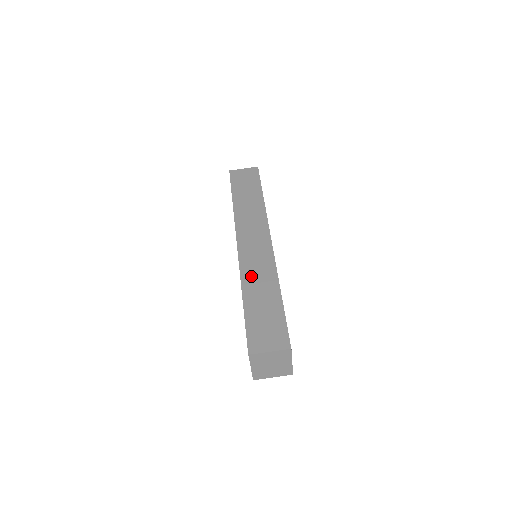
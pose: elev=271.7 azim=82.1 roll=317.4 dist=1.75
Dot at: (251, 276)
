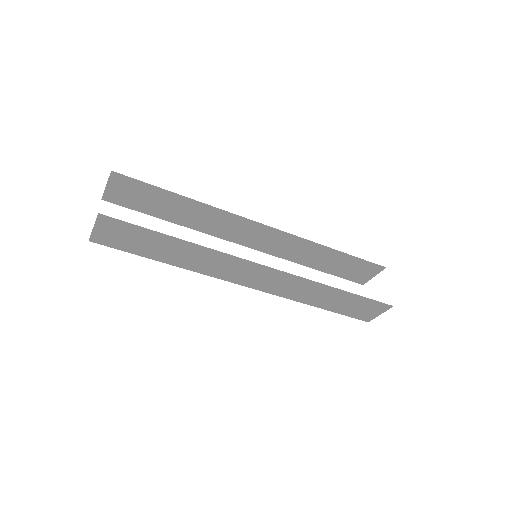
Dot at: (299, 295)
